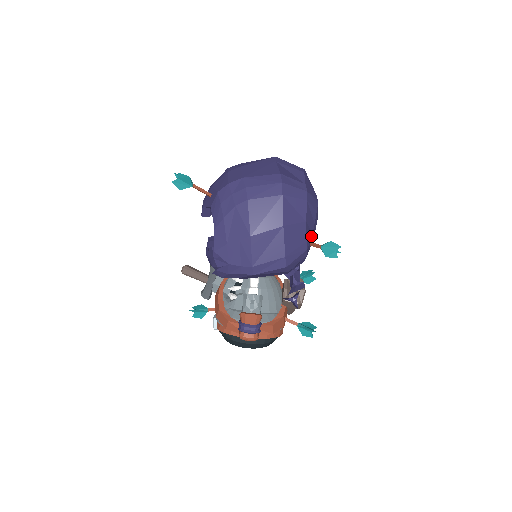
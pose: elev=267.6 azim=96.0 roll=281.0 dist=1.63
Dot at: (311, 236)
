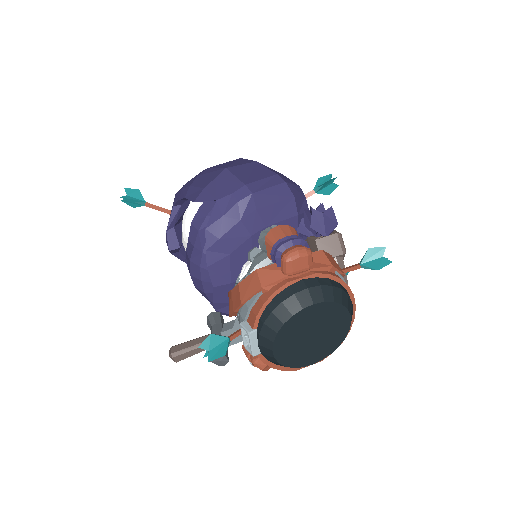
Dot at: occluded
